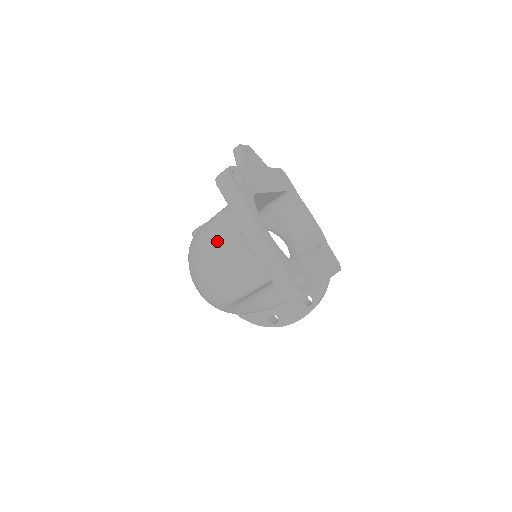
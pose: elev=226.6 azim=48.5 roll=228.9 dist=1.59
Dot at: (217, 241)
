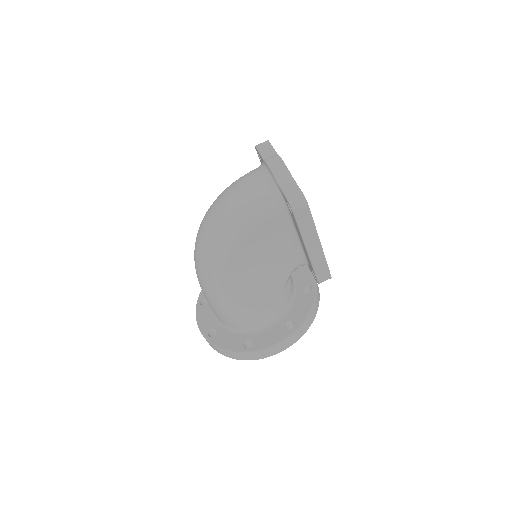
Dot at: (241, 180)
